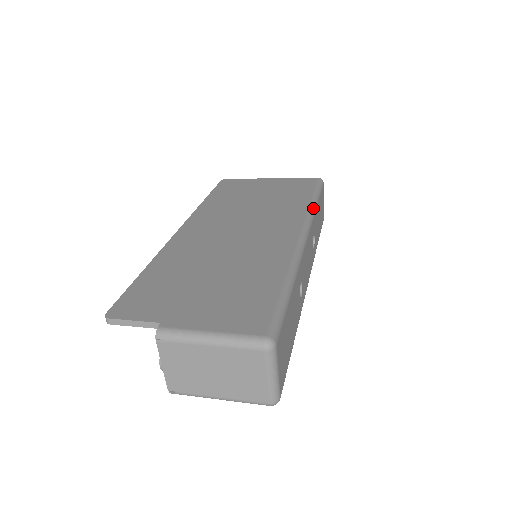
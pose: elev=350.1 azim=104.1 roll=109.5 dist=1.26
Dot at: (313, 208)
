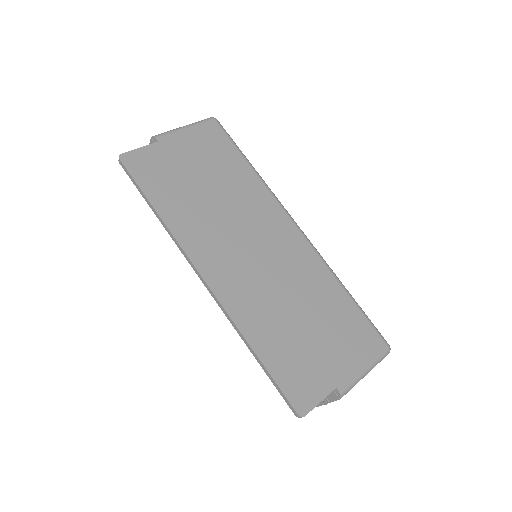
Dot at: (263, 180)
